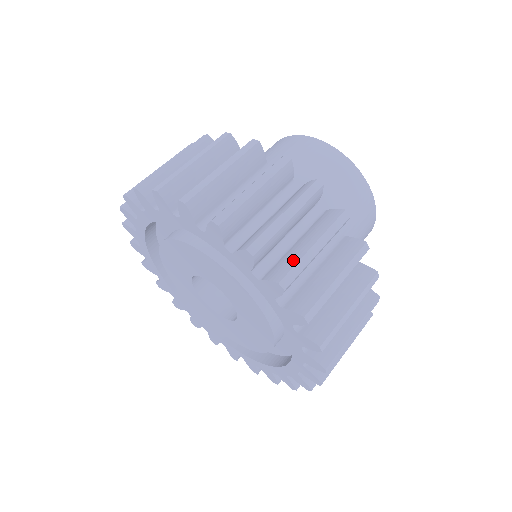
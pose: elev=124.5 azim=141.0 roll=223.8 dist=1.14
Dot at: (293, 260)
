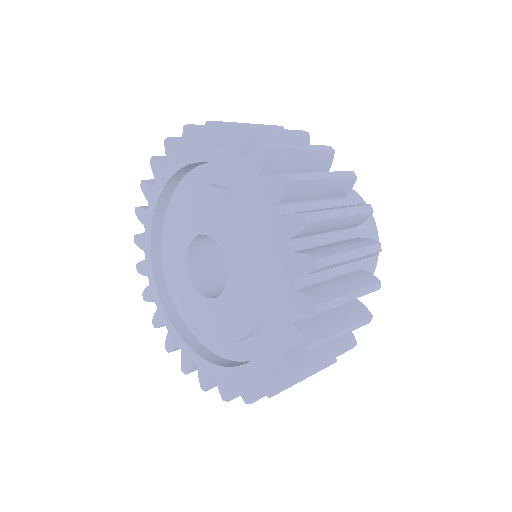
Dot at: (319, 209)
